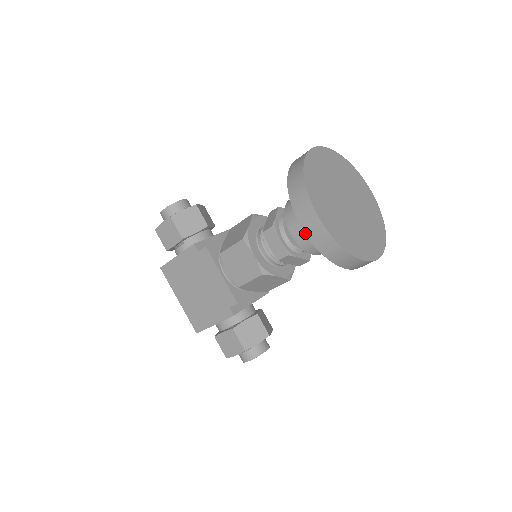
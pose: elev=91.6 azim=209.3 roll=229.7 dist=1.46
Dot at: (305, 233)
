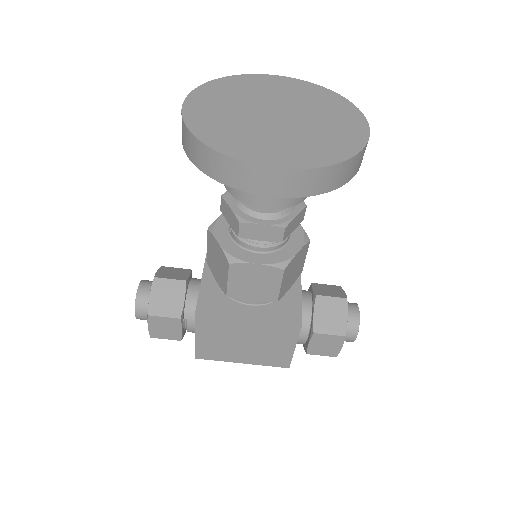
Dot at: (281, 197)
